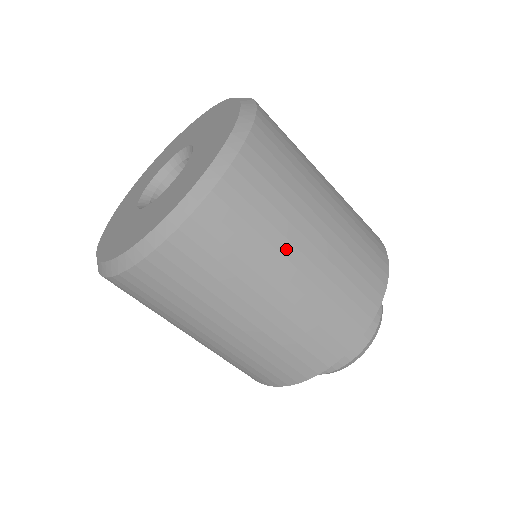
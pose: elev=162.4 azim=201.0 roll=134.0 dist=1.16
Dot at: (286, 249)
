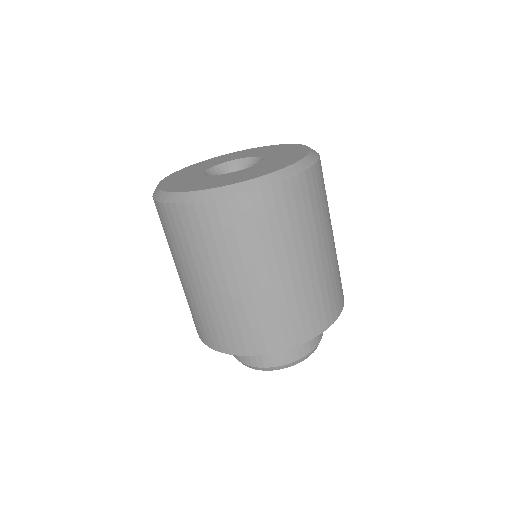
Dot at: (290, 251)
